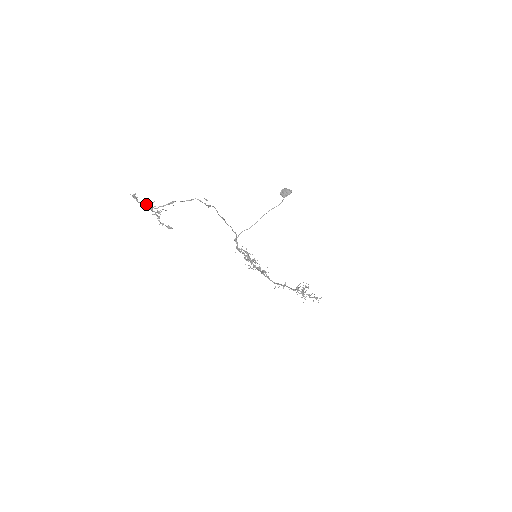
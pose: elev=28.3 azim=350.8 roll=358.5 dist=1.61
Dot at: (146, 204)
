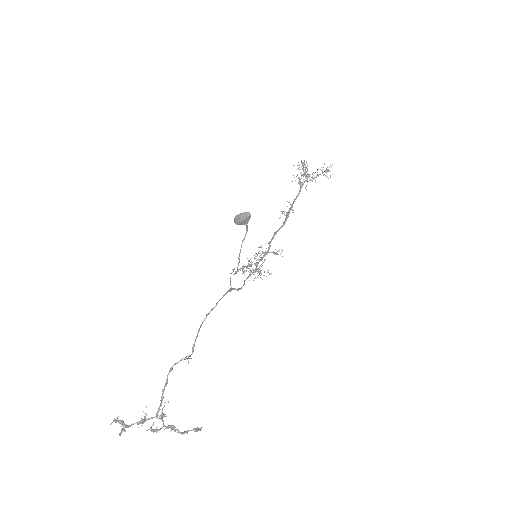
Dot at: occluded
